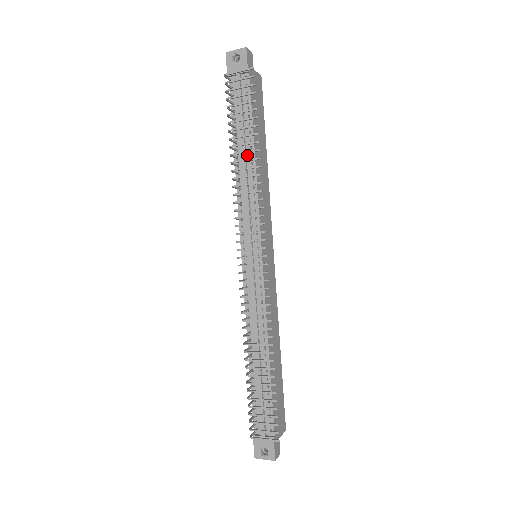
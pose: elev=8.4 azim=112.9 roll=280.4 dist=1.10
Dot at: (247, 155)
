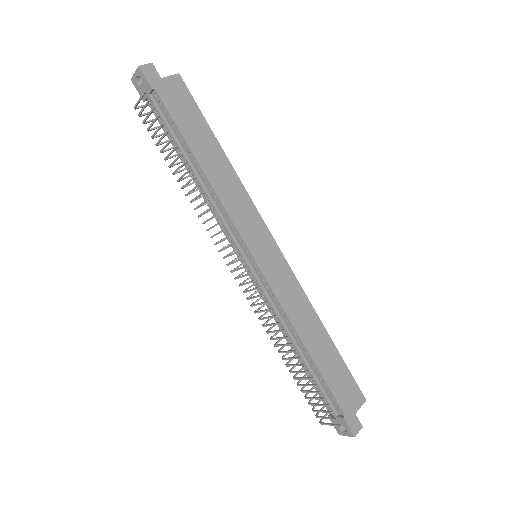
Dot at: (196, 169)
